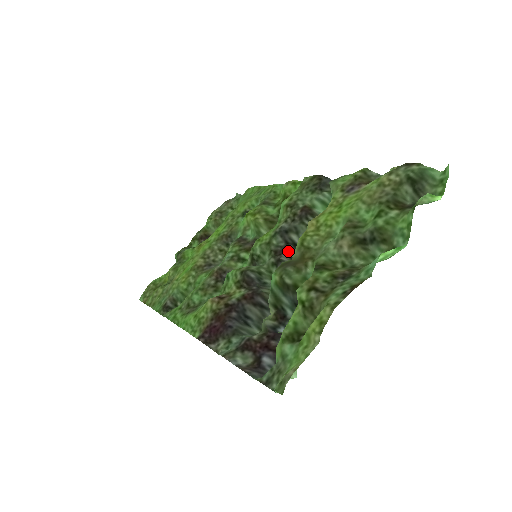
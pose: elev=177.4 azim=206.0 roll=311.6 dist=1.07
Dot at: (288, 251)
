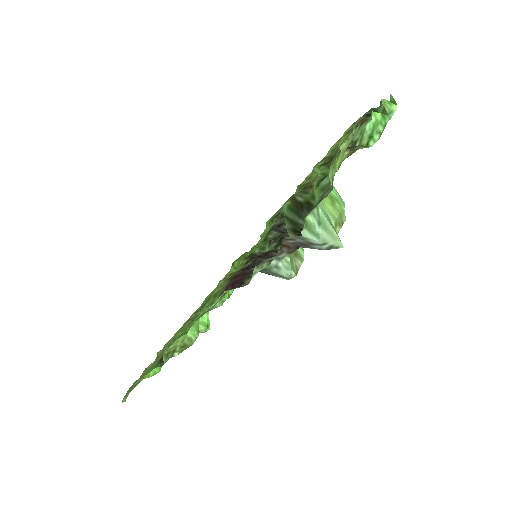
Dot at: (286, 235)
